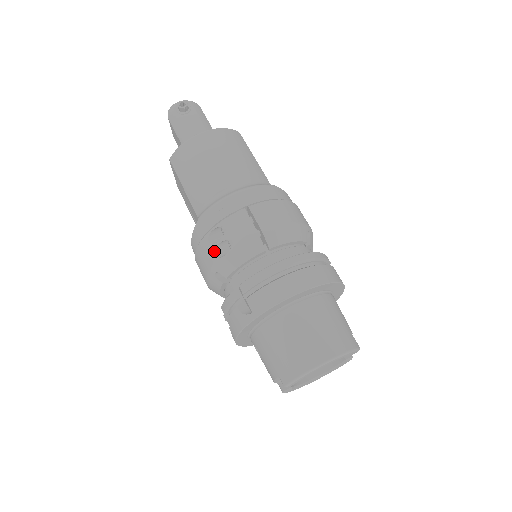
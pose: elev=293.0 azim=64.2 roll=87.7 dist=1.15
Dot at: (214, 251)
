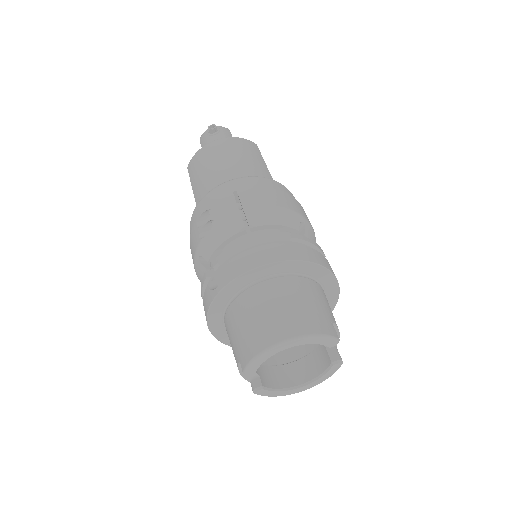
Dot at: (199, 234)
